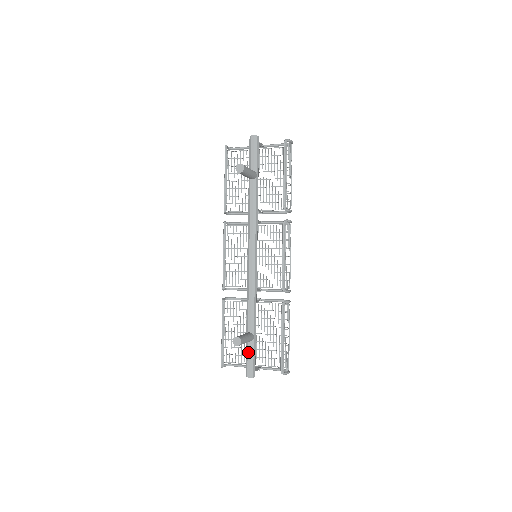
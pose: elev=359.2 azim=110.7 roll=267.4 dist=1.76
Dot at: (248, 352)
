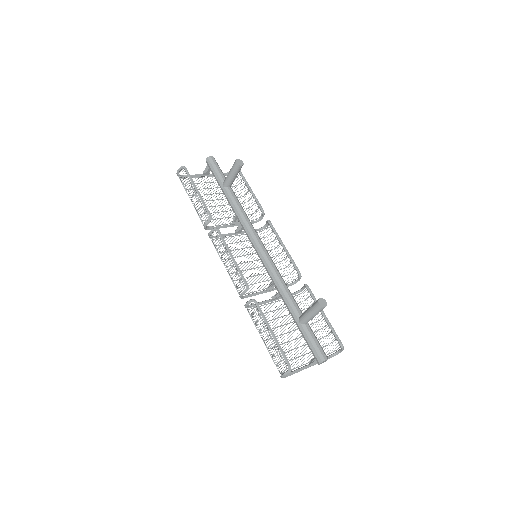
Dot at: (311, 335)
